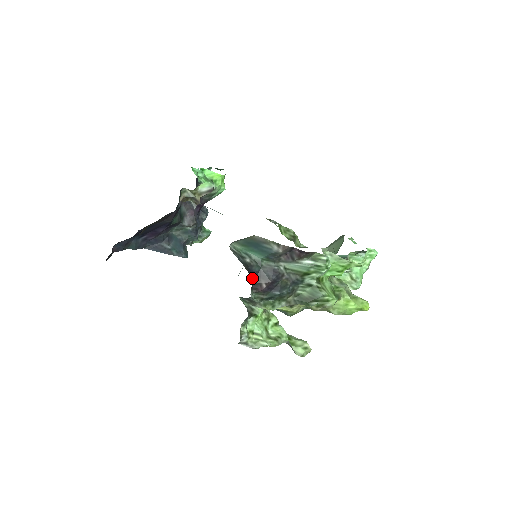
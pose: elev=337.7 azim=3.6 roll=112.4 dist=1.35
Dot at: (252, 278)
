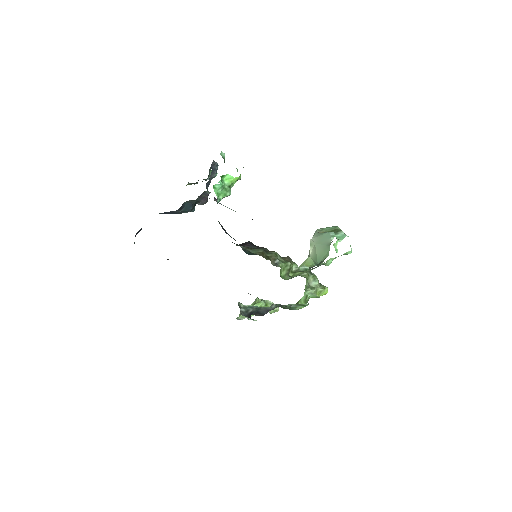
Dot at: occluded
